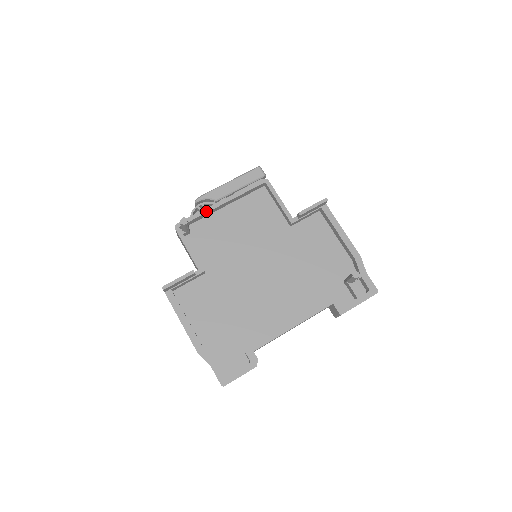
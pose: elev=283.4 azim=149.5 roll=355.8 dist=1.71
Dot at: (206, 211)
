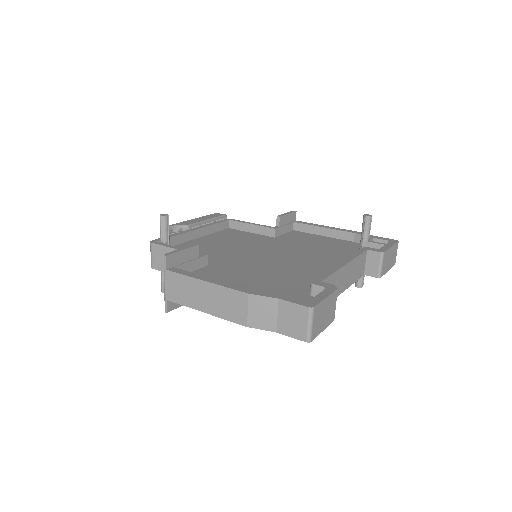
Dot at: (180, 233)
